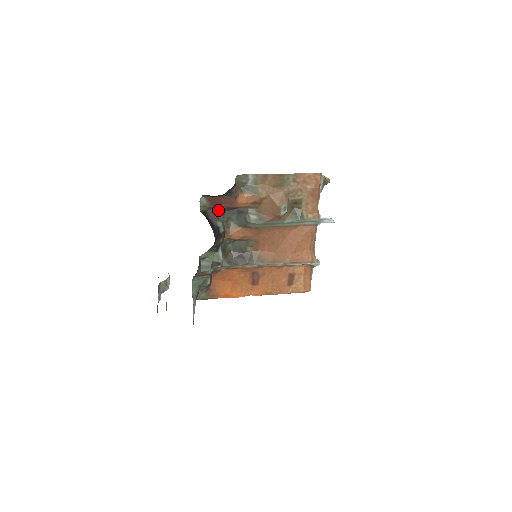
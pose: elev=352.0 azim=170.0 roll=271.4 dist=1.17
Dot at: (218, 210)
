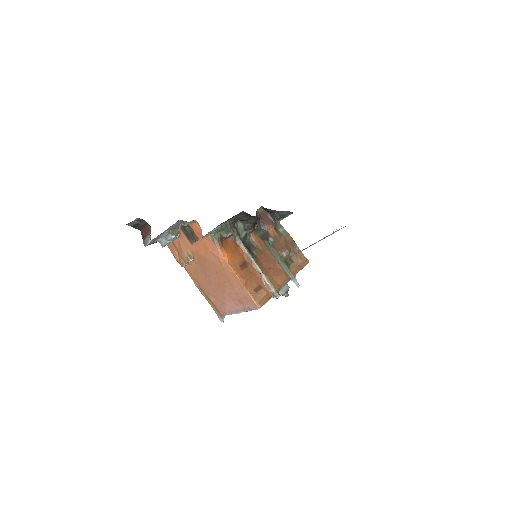
Dot at: (260, 221)
